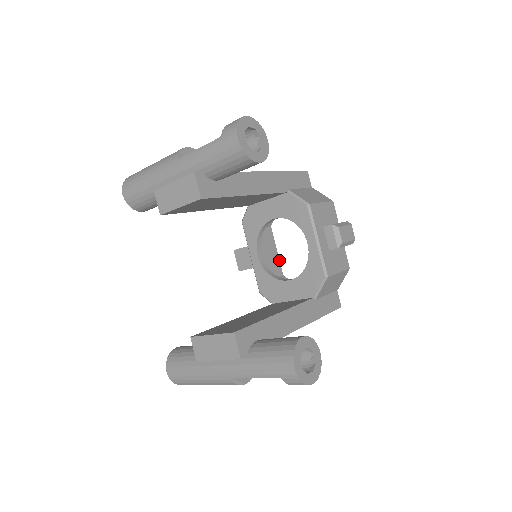
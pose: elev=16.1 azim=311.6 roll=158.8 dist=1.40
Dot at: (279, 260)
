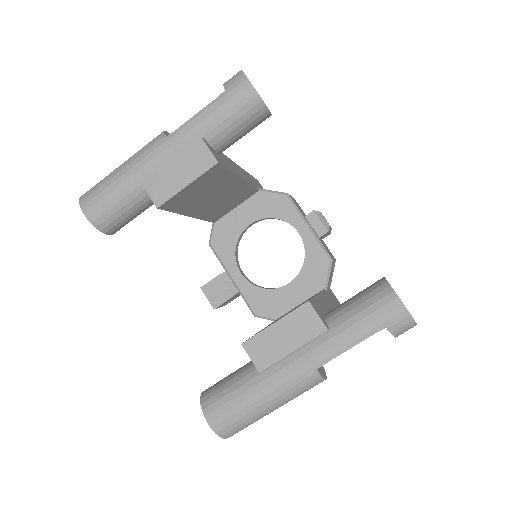
Dot at: occluded
